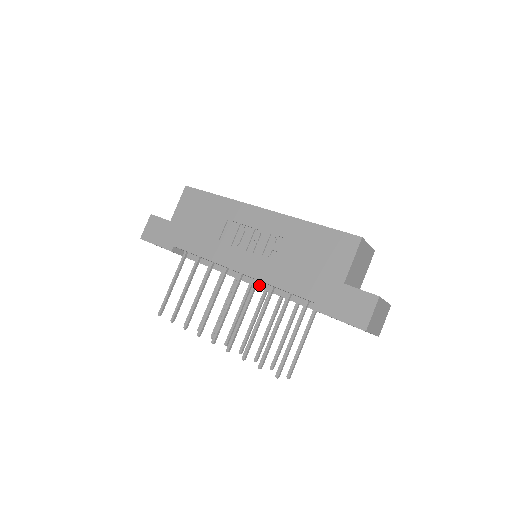
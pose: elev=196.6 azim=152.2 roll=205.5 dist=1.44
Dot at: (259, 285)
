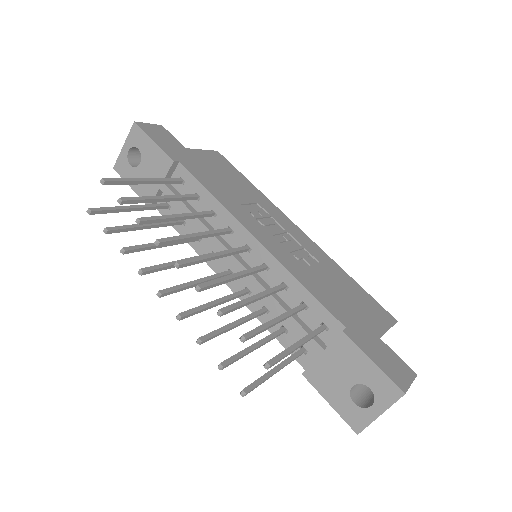
Dot at: (256, 276)
